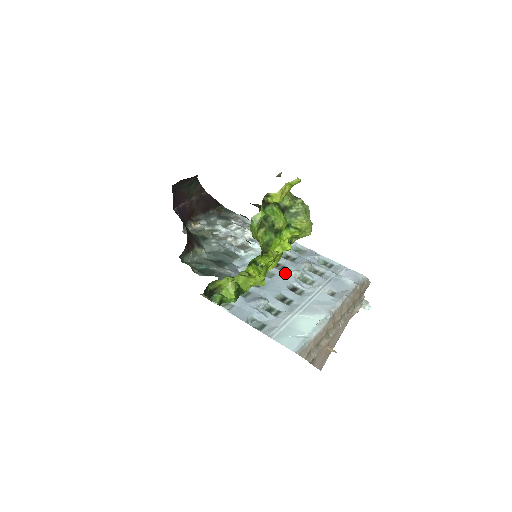
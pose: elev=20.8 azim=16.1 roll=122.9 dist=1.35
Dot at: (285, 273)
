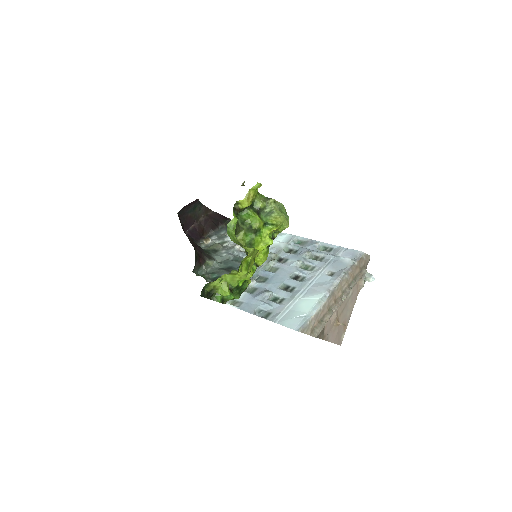
Dot at: (288, 265)
